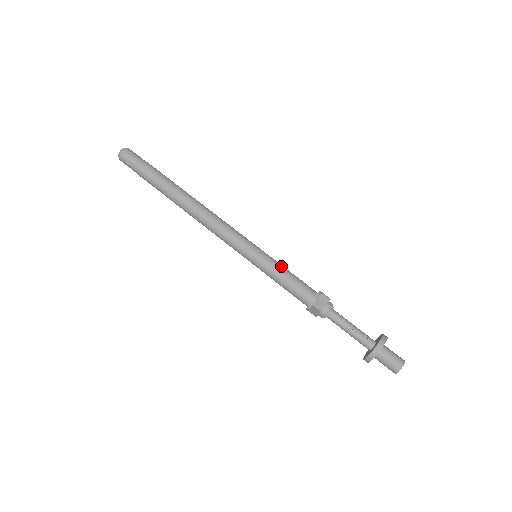
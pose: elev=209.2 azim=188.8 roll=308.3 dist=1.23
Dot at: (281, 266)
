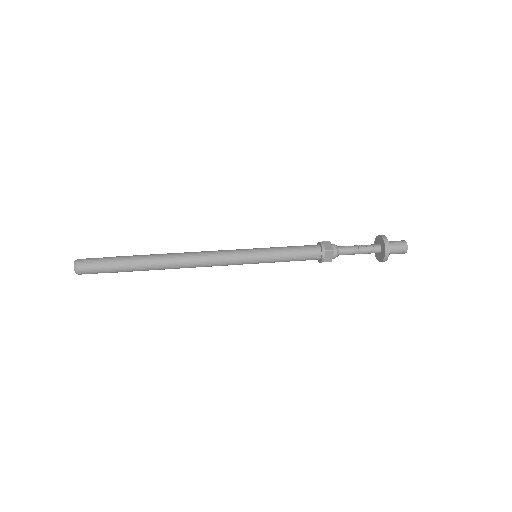
Dot at: (280, 247)
